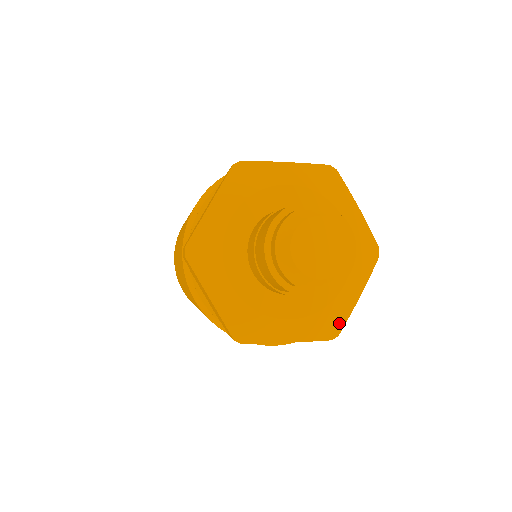
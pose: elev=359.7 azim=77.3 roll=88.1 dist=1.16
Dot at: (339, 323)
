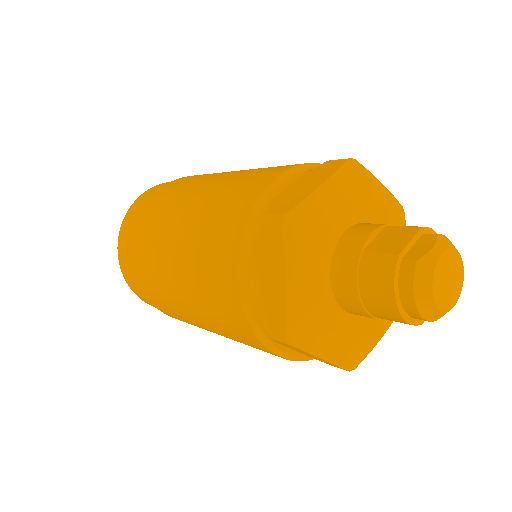
Dot at: occluded
